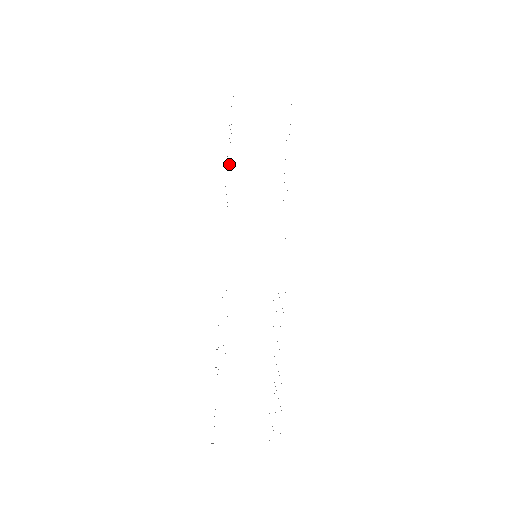
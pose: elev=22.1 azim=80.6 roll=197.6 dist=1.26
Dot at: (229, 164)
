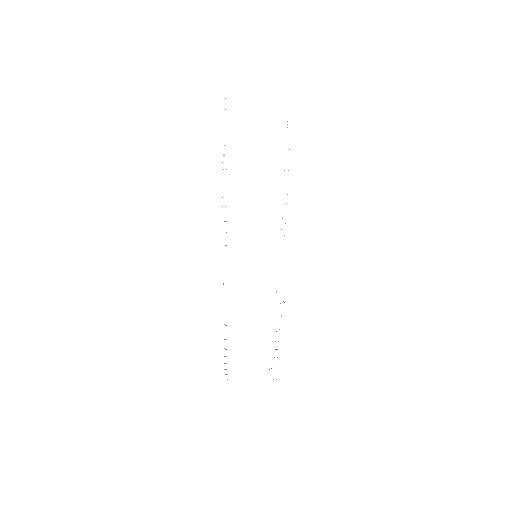
Dot at: occluded
